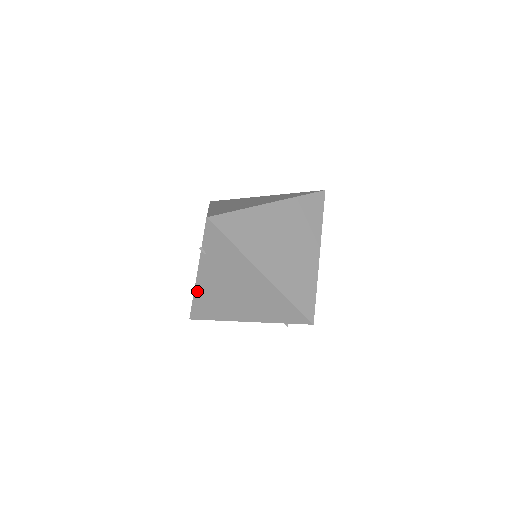
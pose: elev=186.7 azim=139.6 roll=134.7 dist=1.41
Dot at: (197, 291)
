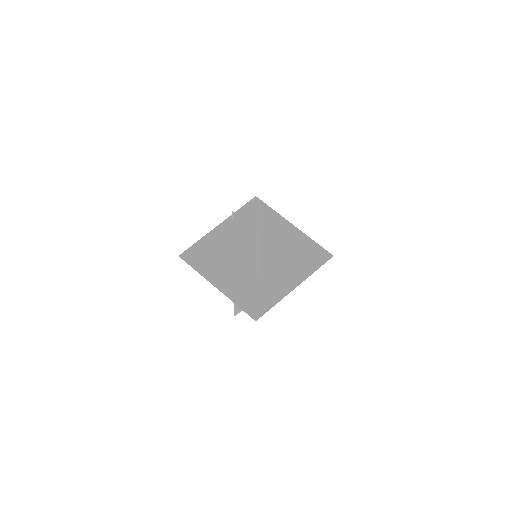
Dot at: (203, 240)
